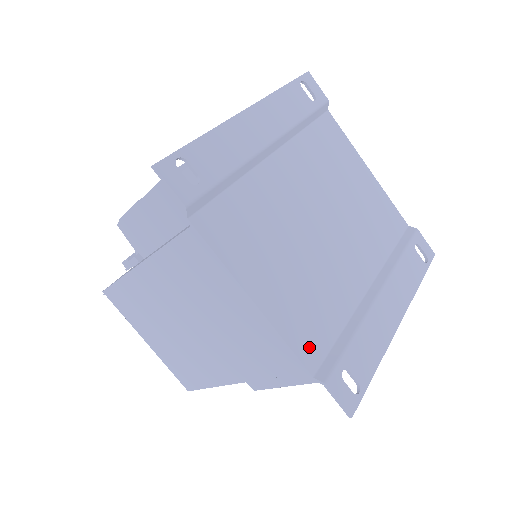
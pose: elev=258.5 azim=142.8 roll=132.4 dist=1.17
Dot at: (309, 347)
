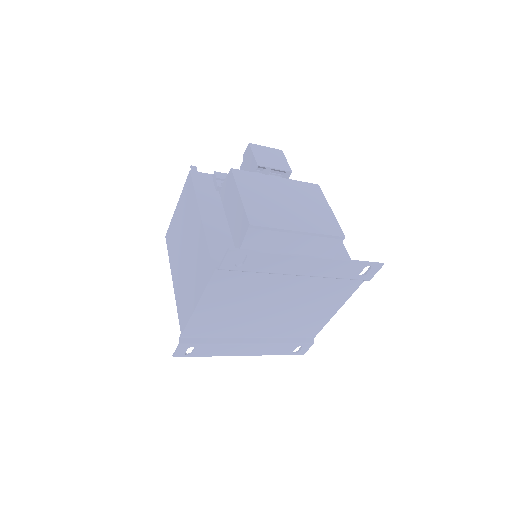
Dot at: (194, 331)
